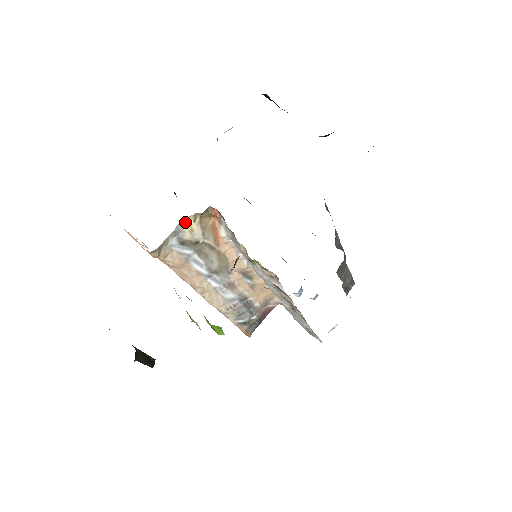
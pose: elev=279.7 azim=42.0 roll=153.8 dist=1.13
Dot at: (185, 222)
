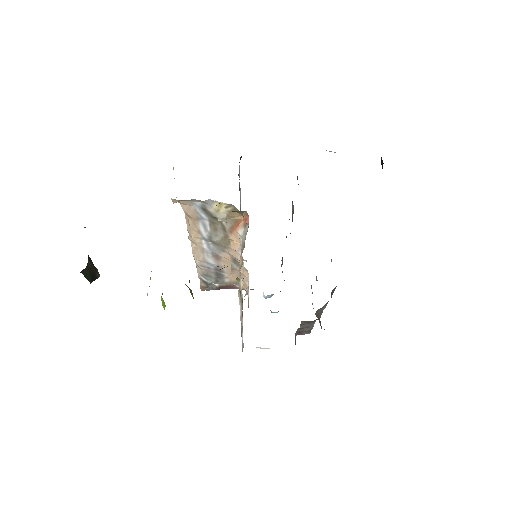
Dot at: (218, 202)
